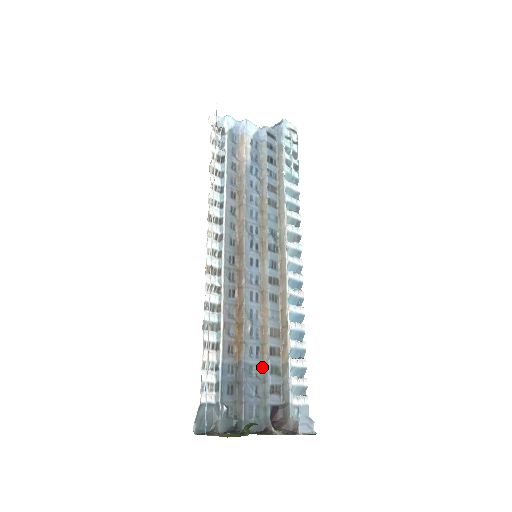
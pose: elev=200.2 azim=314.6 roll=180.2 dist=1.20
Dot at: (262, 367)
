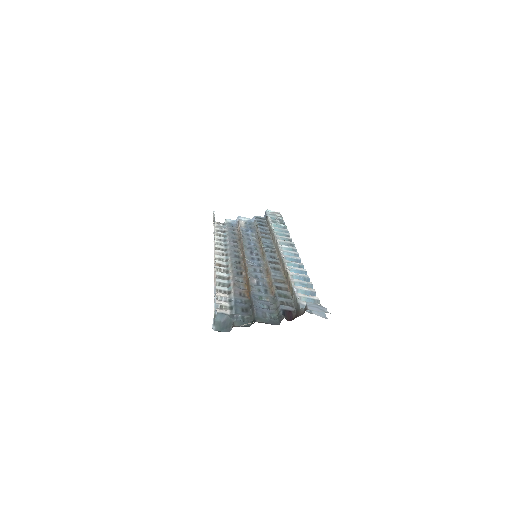
Dot at: (272, 298)
